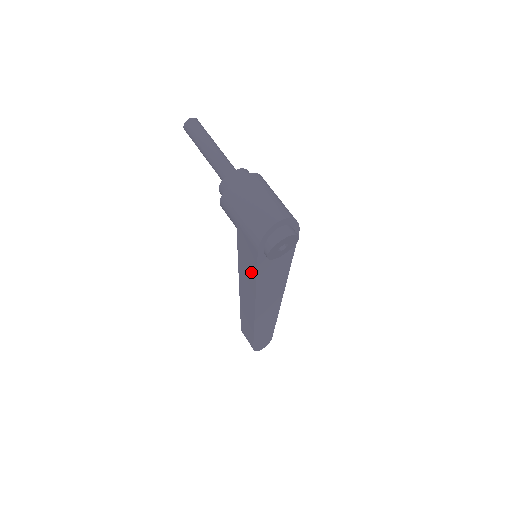
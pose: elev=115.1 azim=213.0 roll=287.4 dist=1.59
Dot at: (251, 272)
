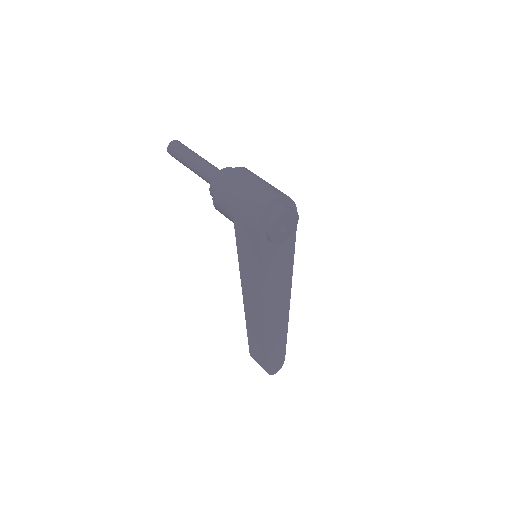
Dot at: (254, 264)
